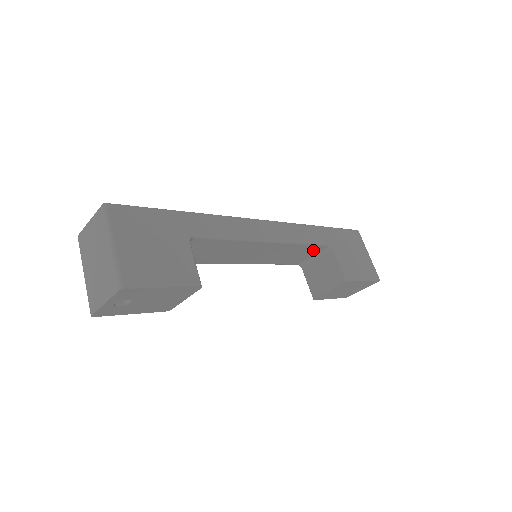
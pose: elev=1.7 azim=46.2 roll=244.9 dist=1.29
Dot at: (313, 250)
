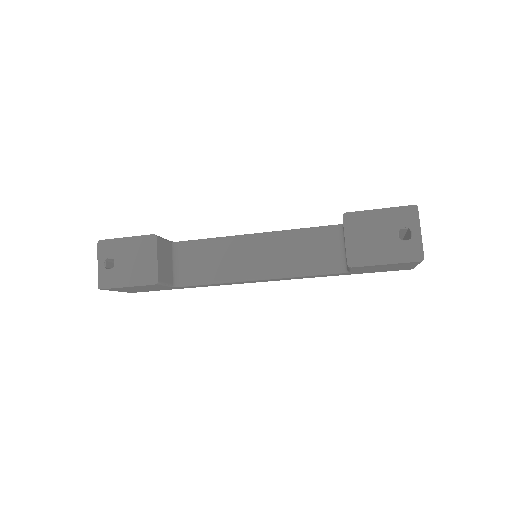
Dot at: (327, 238)
